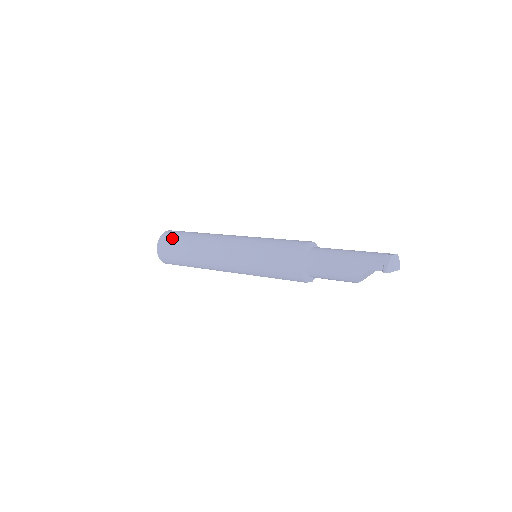
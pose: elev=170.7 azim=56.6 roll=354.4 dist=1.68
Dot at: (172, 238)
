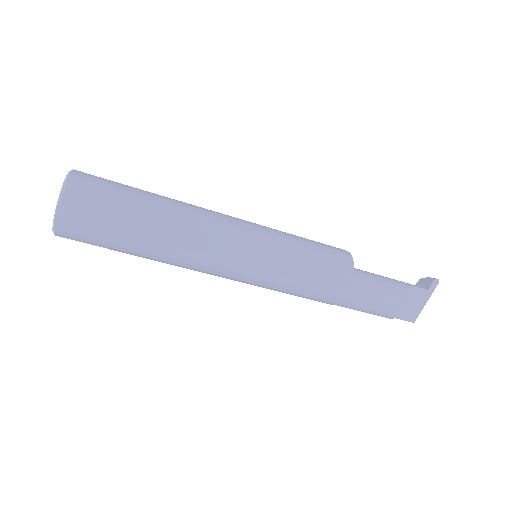
Dot at: occluded
